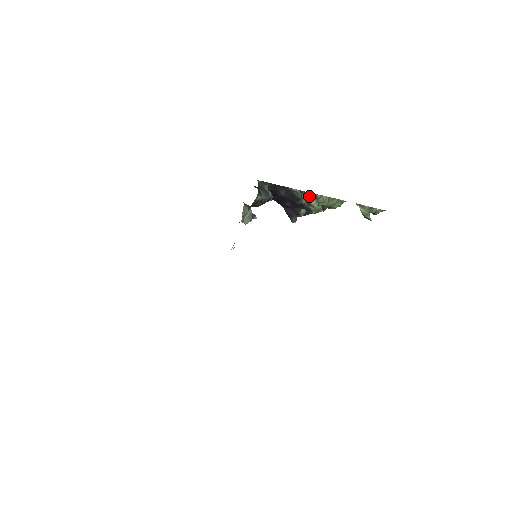
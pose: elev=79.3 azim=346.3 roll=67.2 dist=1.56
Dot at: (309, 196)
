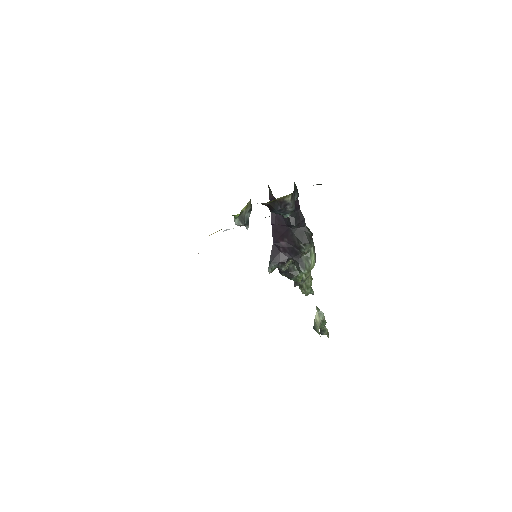
Dot at: (313, 249)
